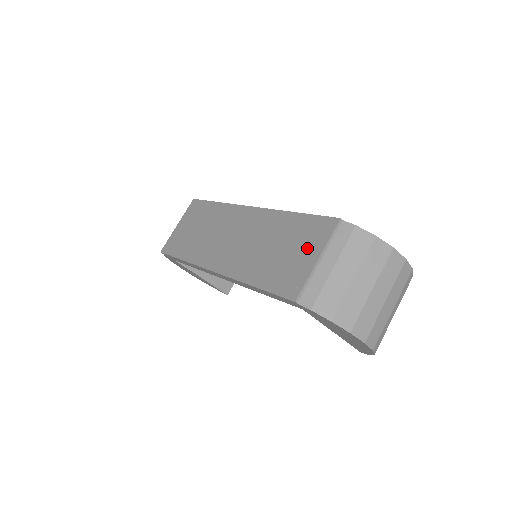
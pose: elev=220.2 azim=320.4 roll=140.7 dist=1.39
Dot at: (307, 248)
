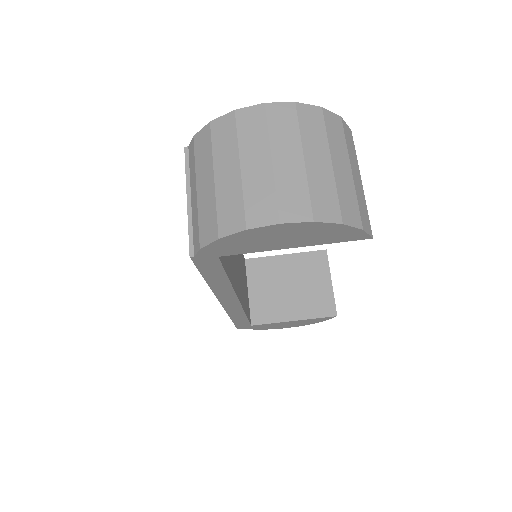
Dot at: occluded
